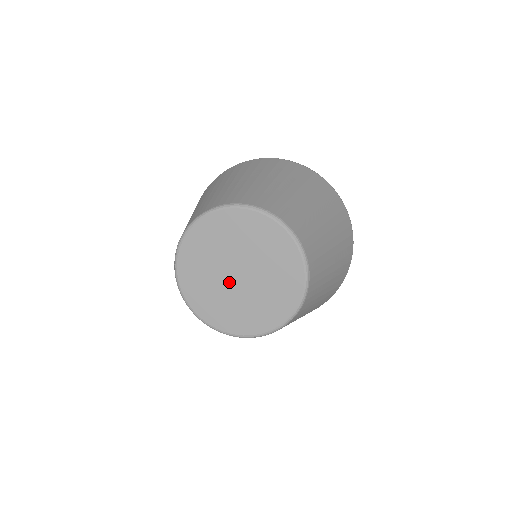
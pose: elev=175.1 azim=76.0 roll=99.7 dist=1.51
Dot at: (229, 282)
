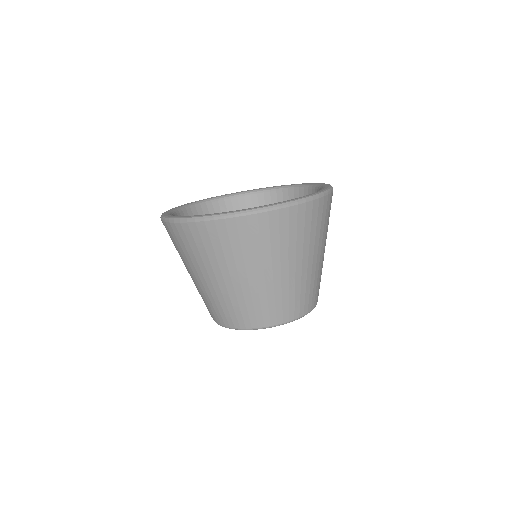
Dot at: occluded
